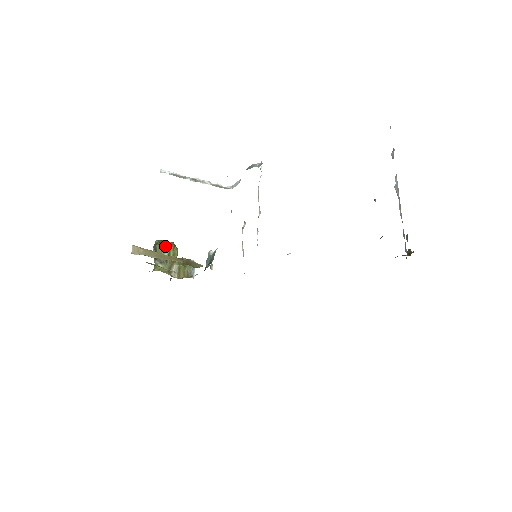
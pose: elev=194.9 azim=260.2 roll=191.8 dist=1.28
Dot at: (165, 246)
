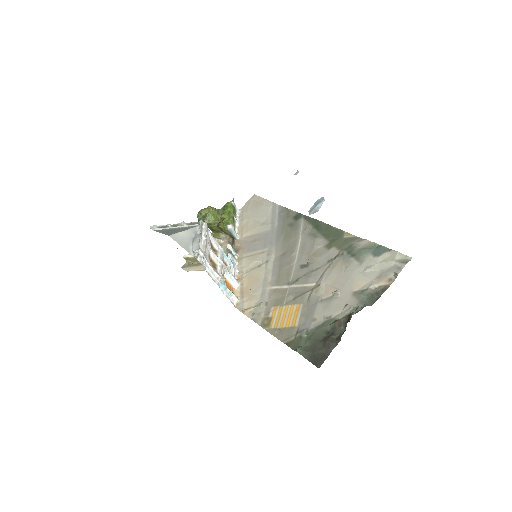
Dot at: occluded
